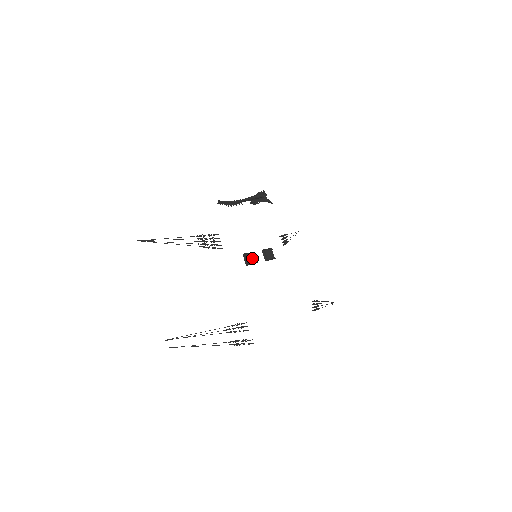
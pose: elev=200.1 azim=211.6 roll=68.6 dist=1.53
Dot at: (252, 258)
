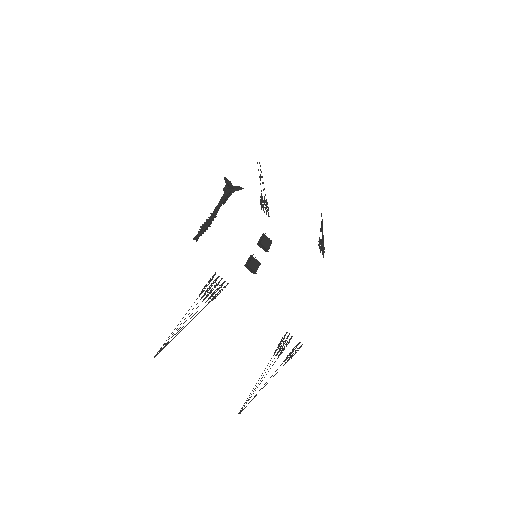
Dot at: (254, 262)
